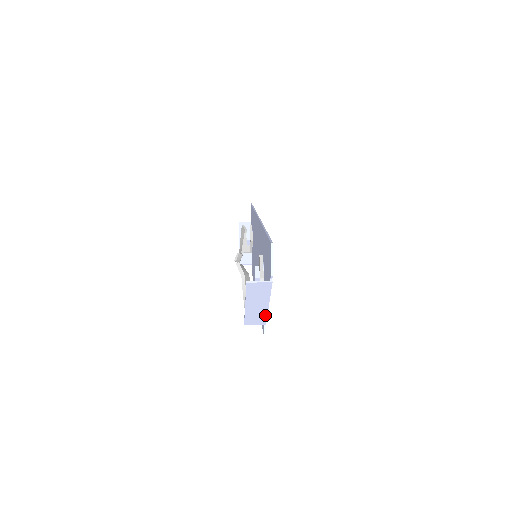
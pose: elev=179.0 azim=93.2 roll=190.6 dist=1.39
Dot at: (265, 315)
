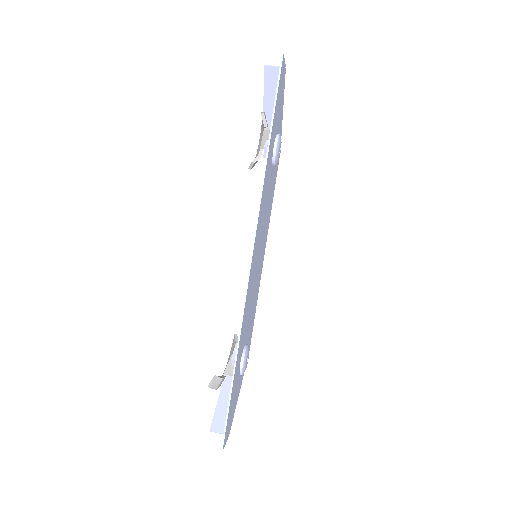
Dot at: occluded
